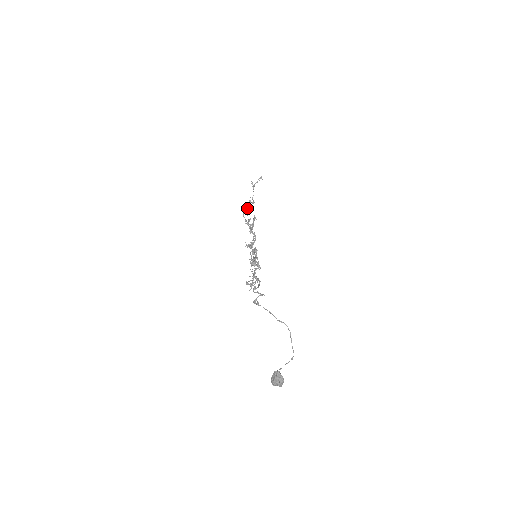
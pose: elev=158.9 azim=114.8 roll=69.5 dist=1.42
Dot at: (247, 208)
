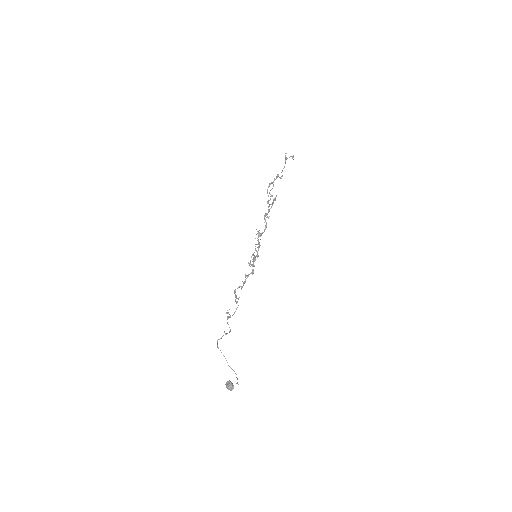
Dot at: (273, 182)
